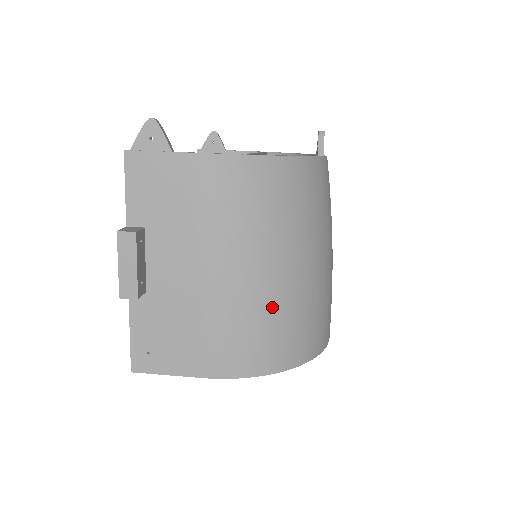
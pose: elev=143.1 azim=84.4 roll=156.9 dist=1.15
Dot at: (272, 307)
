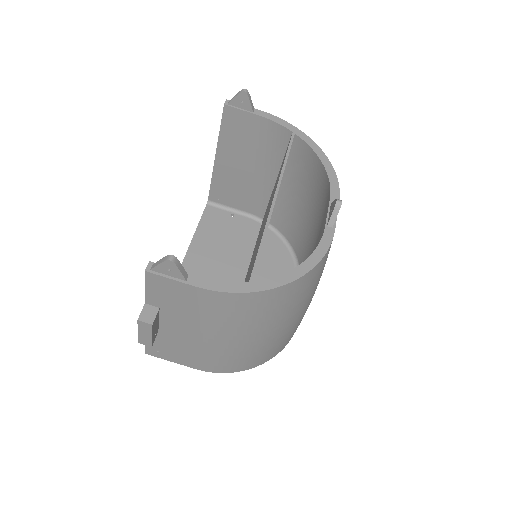
Dot at: (251, 350)
